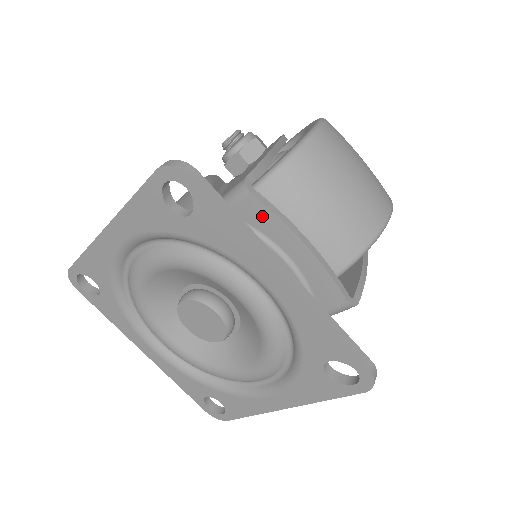
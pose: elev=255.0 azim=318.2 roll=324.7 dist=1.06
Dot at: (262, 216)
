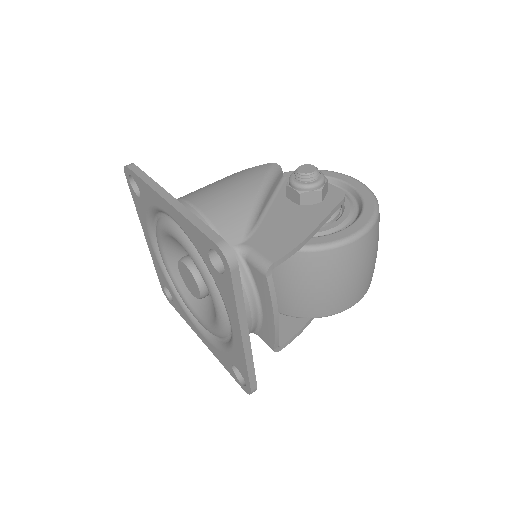
Dot at: (264, 287)
